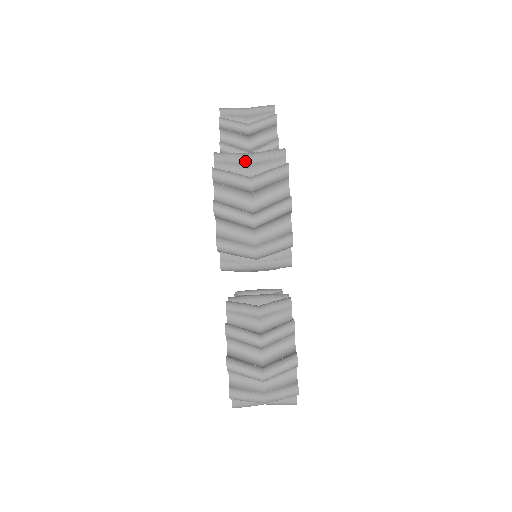
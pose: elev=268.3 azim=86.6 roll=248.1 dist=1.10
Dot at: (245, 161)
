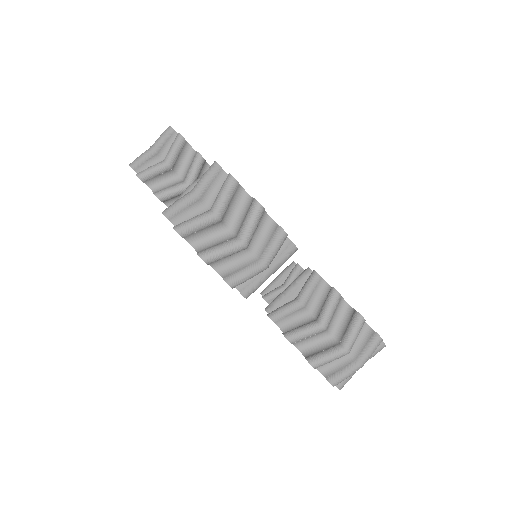
Dot at: (193, 199)
